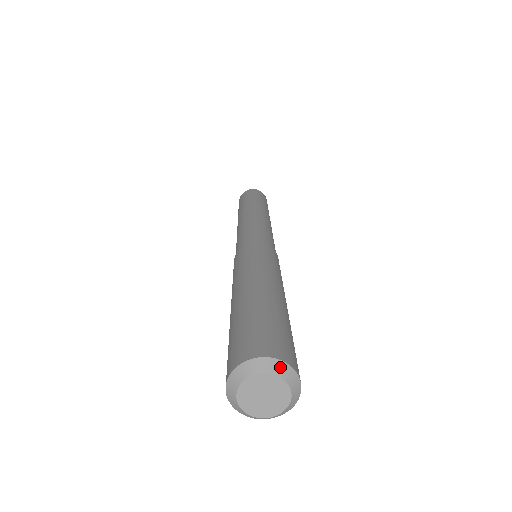
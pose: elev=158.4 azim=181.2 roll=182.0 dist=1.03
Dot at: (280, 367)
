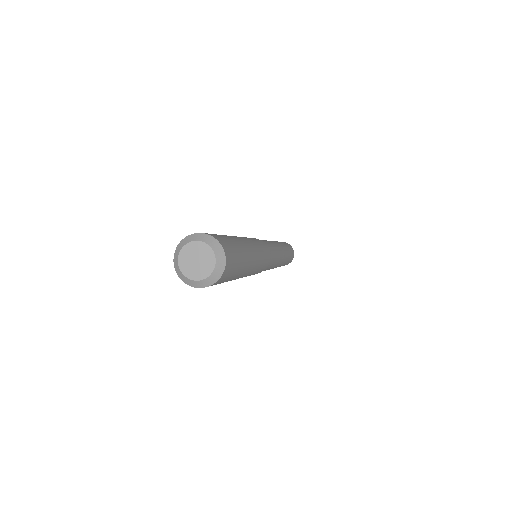
Dot at: (199, 236)
